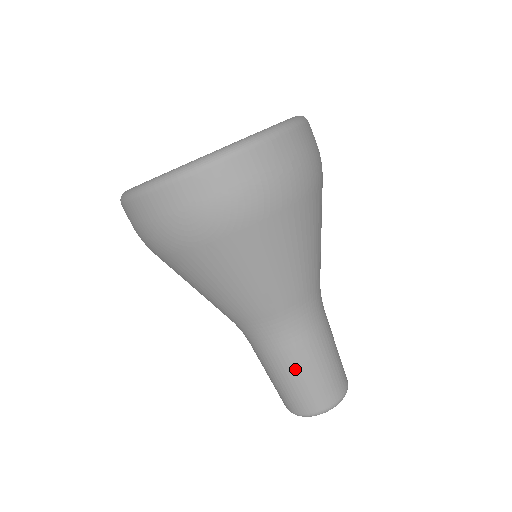
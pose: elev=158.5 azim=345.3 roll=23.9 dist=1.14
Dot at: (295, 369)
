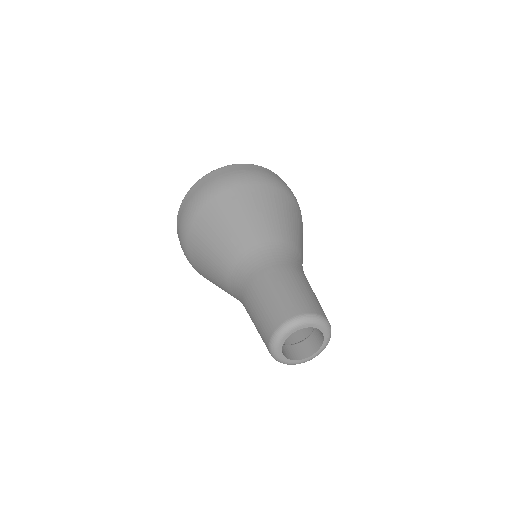
Dot at: (258, 295)
